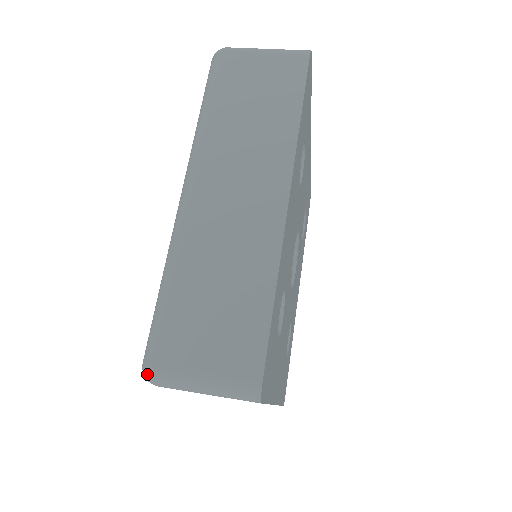
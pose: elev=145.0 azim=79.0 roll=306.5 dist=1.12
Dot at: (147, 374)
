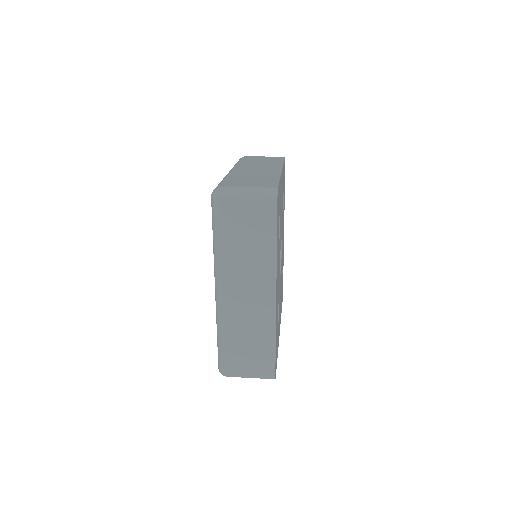
Dot at: (223, 375)
